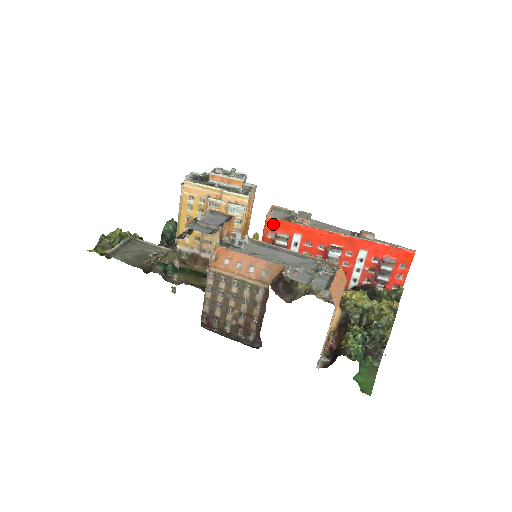
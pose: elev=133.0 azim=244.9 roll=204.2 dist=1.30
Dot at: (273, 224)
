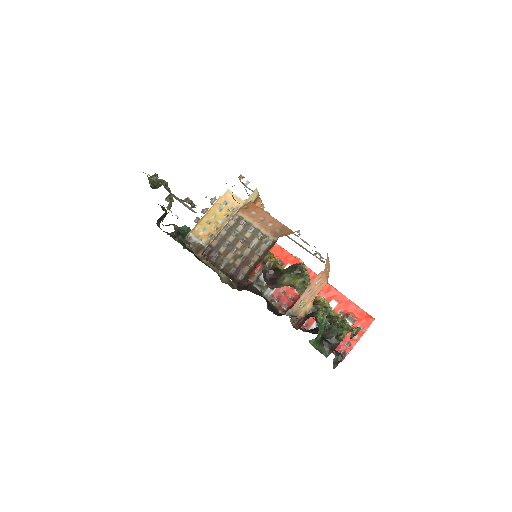
Dot at: (276, 249)
